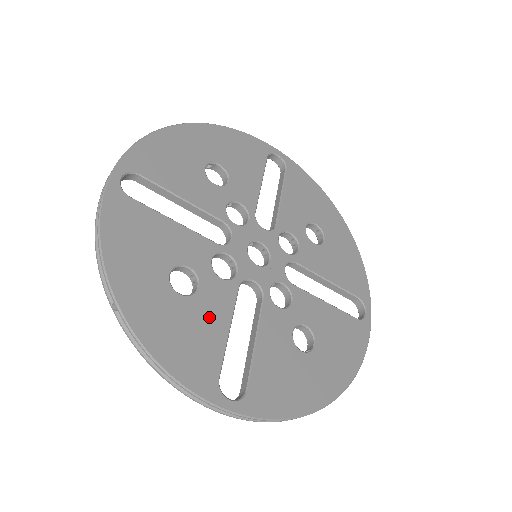
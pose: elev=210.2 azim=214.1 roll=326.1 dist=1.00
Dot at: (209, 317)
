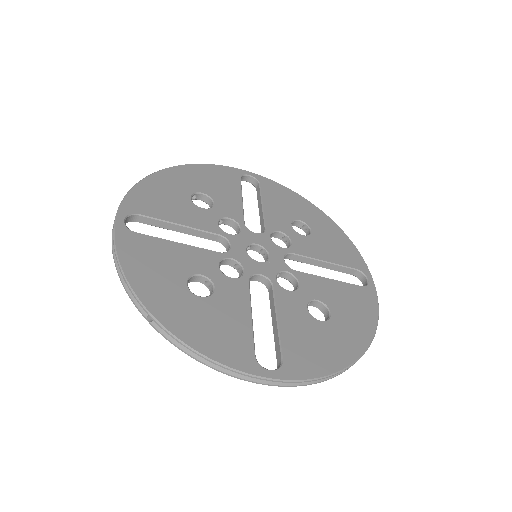
Dot at: (231, 309)
